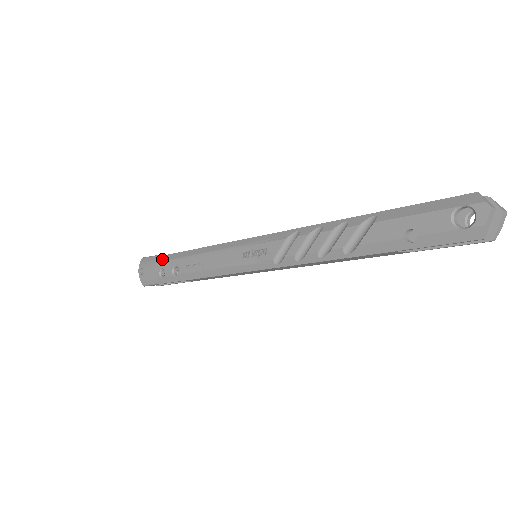
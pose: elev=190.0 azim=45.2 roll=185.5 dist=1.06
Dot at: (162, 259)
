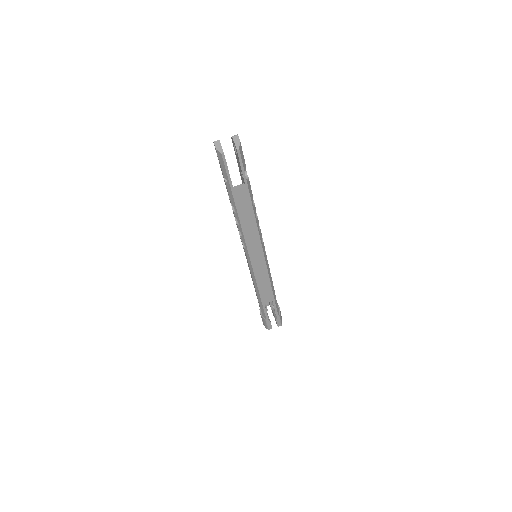
Dot at: occluded
